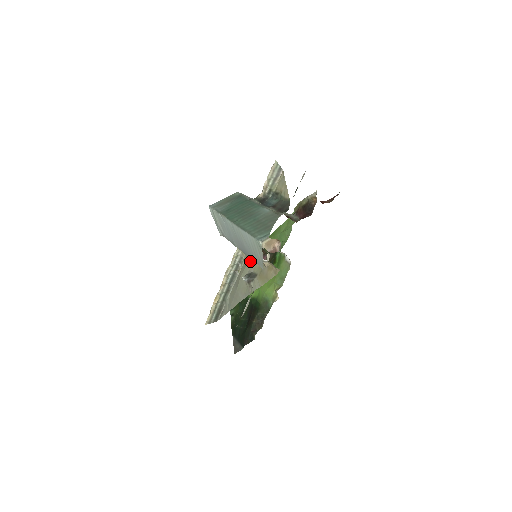
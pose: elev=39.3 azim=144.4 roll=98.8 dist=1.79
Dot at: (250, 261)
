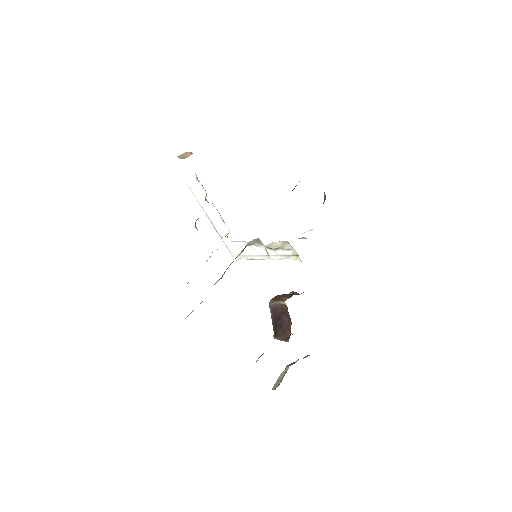
Dot at: occluded
